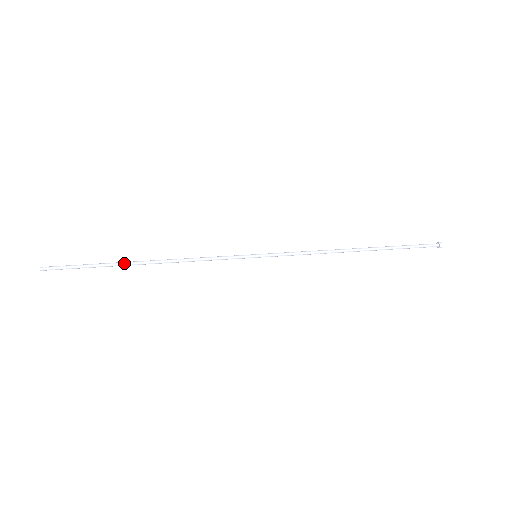
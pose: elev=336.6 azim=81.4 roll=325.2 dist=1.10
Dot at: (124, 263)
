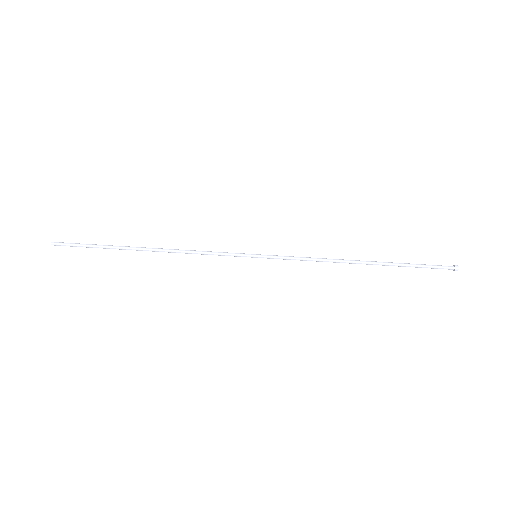
Dot at: occluded
